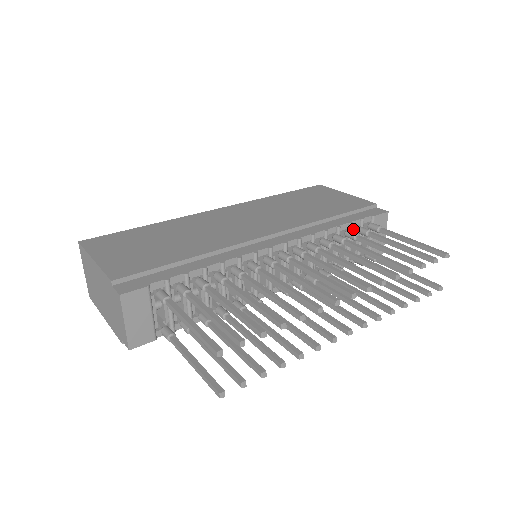
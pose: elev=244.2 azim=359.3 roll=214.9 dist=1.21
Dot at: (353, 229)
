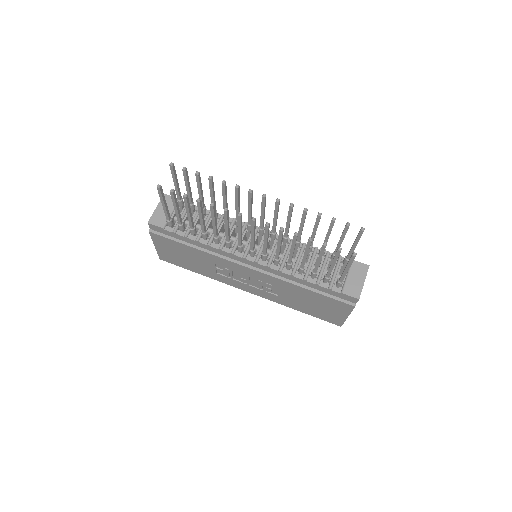
Dot at: (331, 260)
